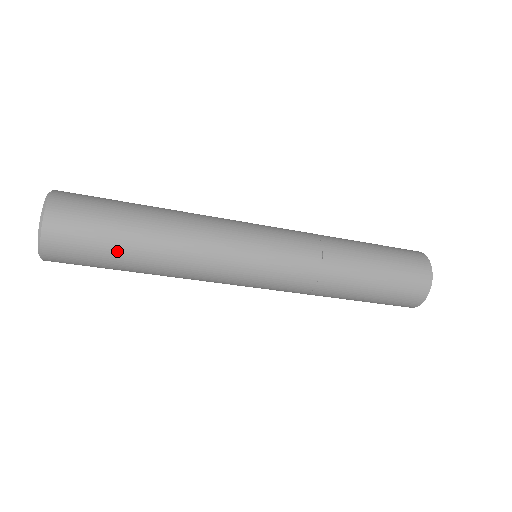
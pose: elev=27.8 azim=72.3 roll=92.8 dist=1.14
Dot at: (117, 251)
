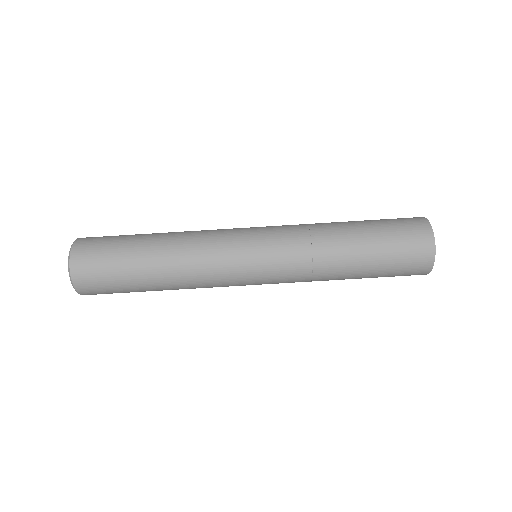
Dot at: (128, 251)
